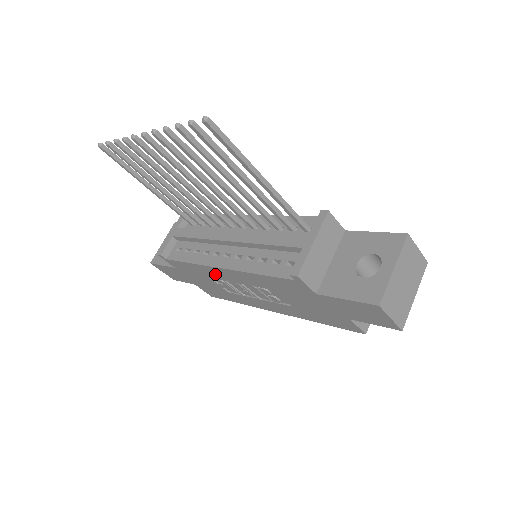
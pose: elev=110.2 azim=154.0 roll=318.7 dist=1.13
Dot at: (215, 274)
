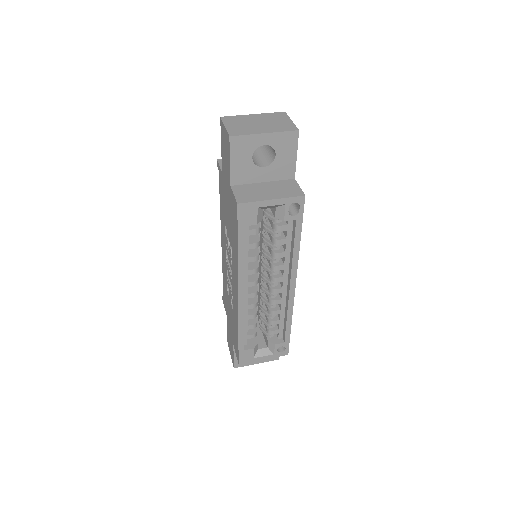
Dot at: (225, 269)
